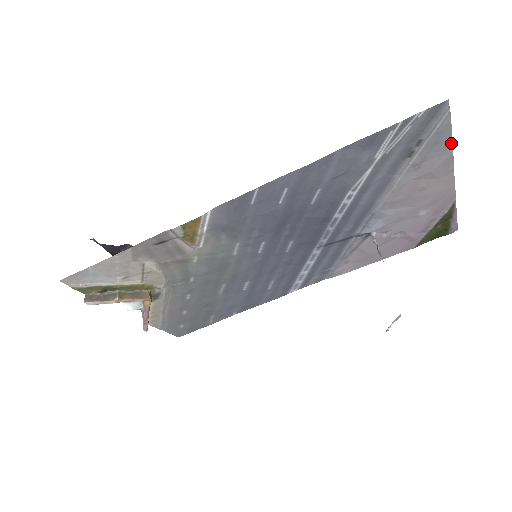
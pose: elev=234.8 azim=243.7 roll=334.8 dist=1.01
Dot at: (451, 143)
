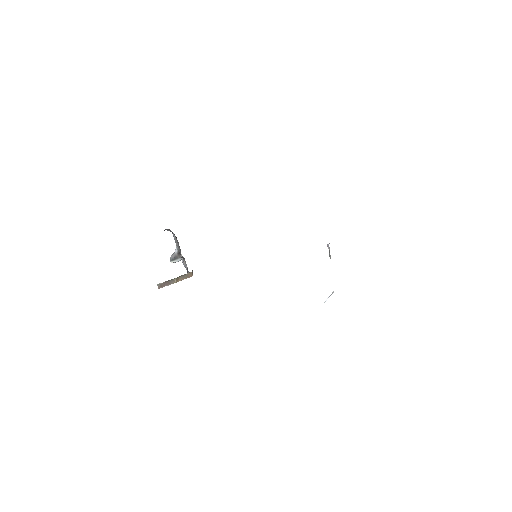
Dot at: occluded
